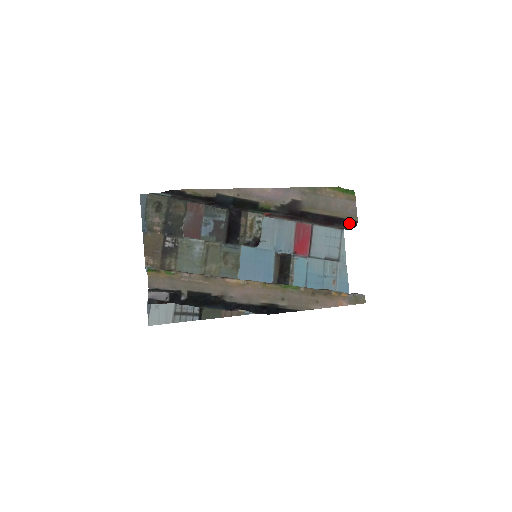
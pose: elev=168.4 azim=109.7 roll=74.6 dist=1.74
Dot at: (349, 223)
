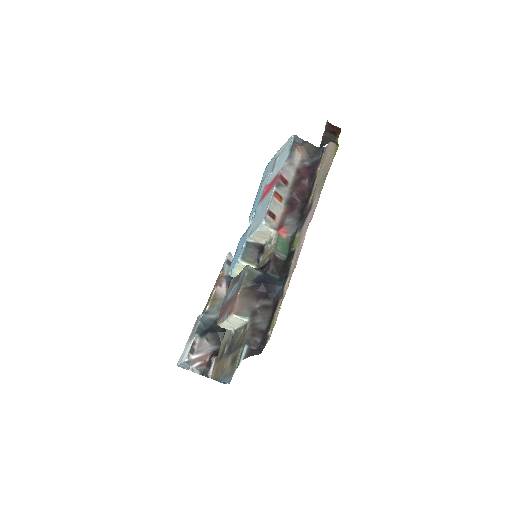
Dot at: (319, 156)
